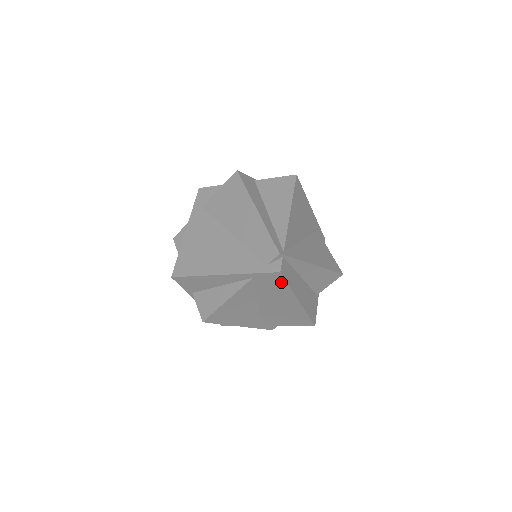
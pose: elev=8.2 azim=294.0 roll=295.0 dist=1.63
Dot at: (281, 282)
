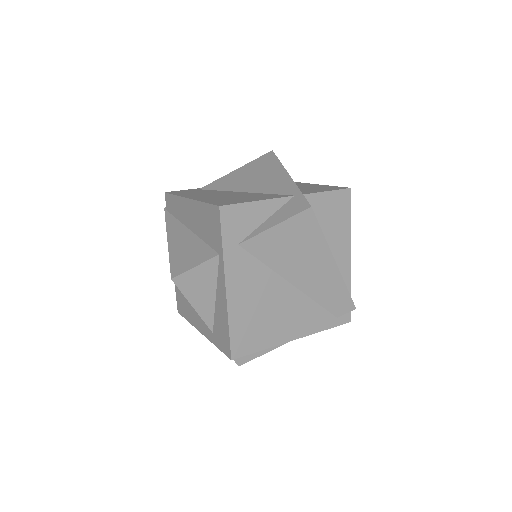
Dot at: occluded
